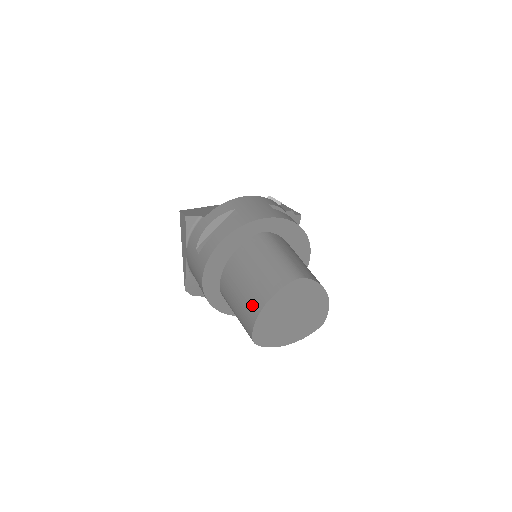
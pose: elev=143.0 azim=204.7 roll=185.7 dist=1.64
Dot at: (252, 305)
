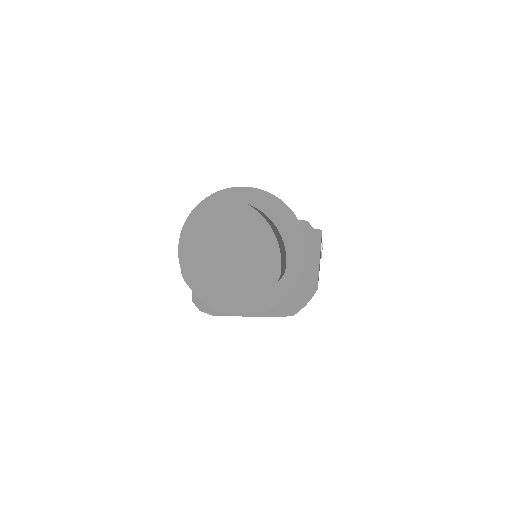
Dot at: occluded
